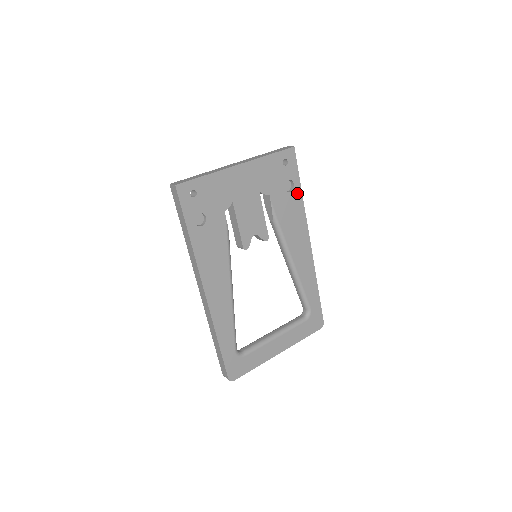
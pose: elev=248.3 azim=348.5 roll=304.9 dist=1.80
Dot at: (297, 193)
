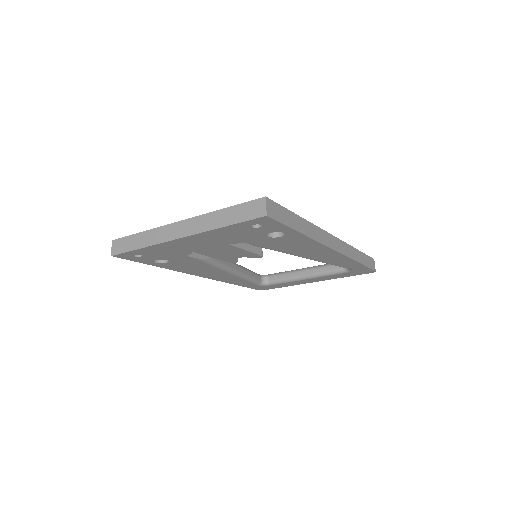
Dot at: (294, 235)
